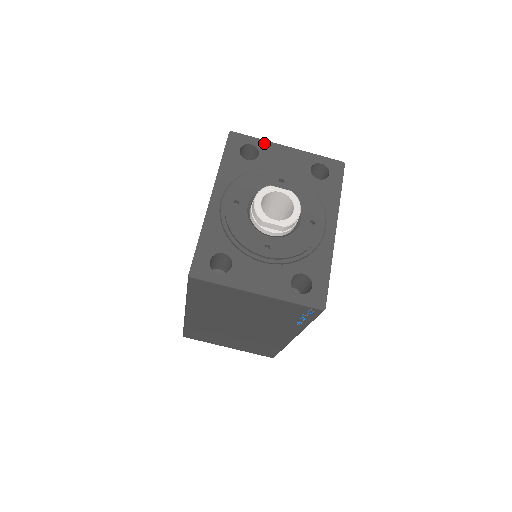
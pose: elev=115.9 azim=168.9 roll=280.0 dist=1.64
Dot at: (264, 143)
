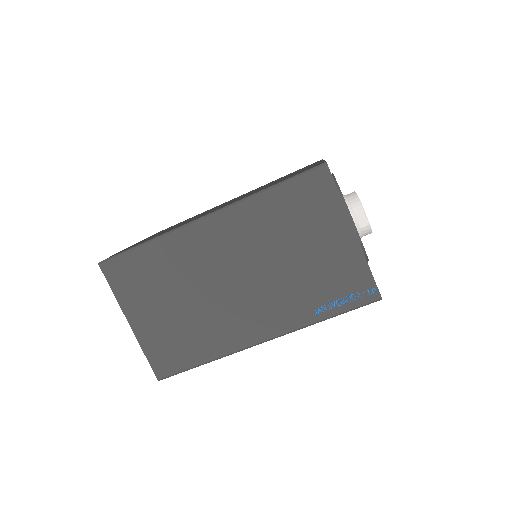
Dot at: occluded
